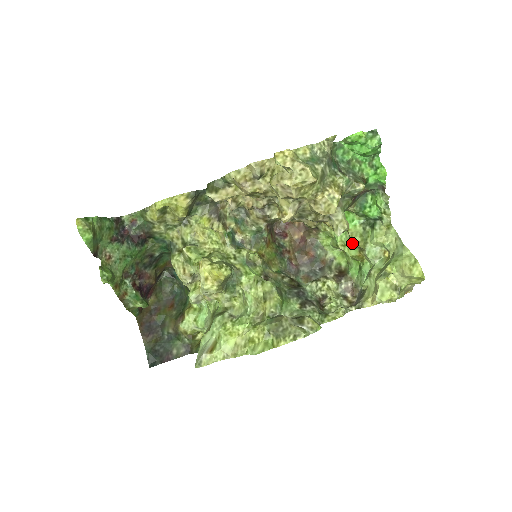
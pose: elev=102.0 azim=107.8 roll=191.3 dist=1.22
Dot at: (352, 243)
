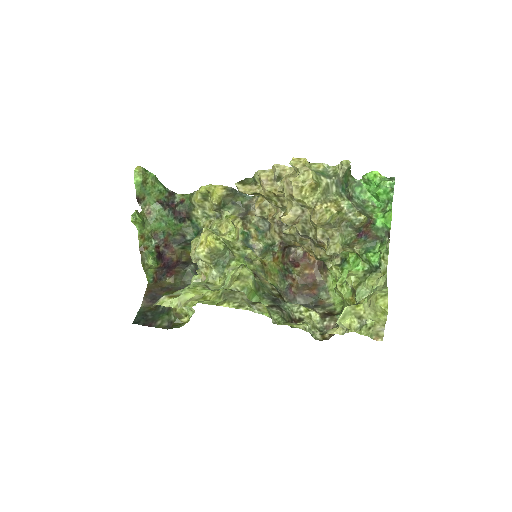
Dot at: (347, 282)
